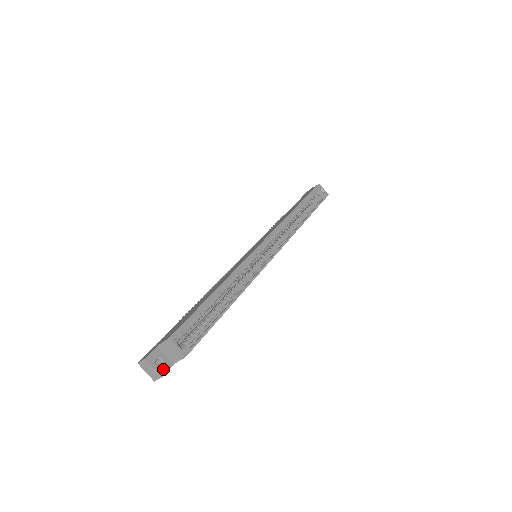
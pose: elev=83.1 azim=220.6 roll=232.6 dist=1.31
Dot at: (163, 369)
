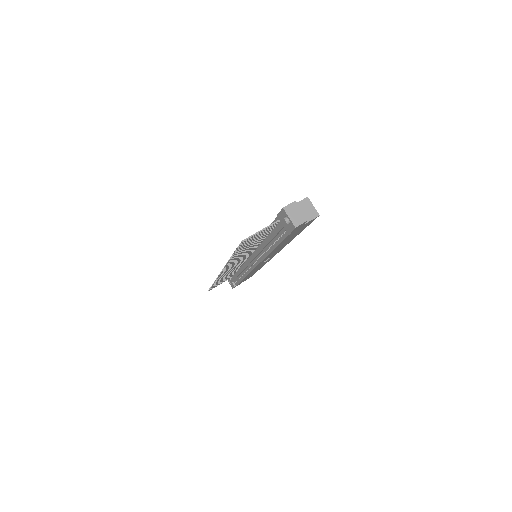
Dot at: (304, 218)
